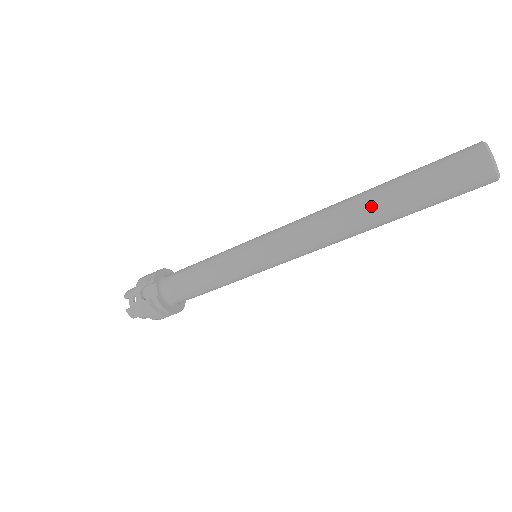
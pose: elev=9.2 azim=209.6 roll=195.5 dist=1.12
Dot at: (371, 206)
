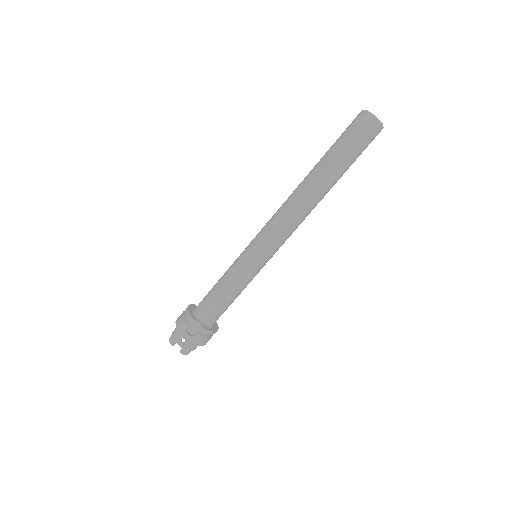
Dot at: (321, 183)
